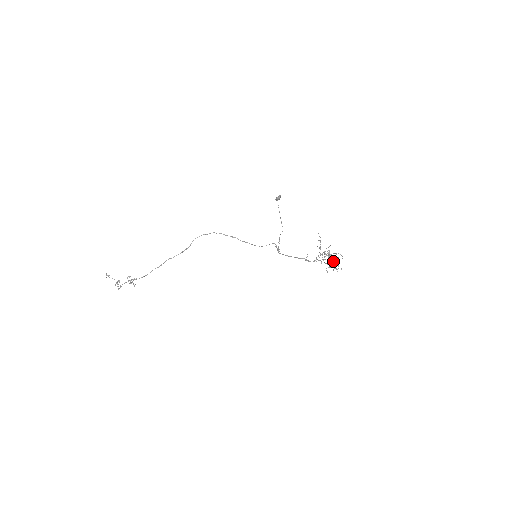
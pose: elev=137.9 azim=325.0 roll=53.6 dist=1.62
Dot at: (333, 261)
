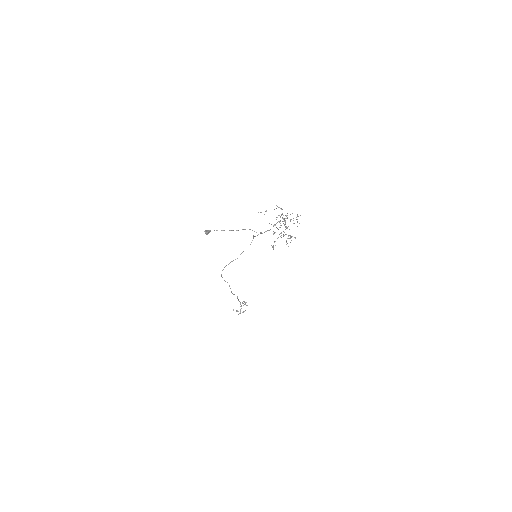
Dot at: occluded
